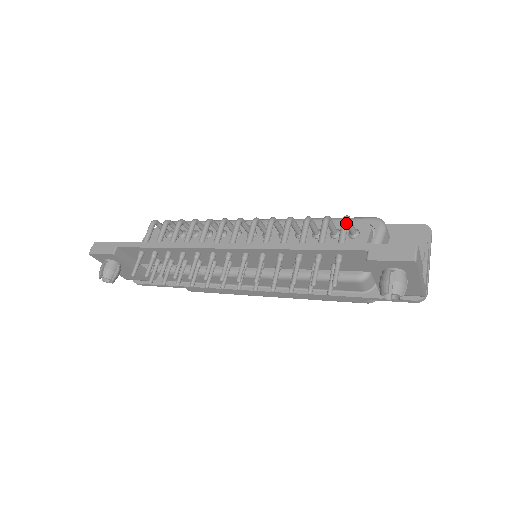
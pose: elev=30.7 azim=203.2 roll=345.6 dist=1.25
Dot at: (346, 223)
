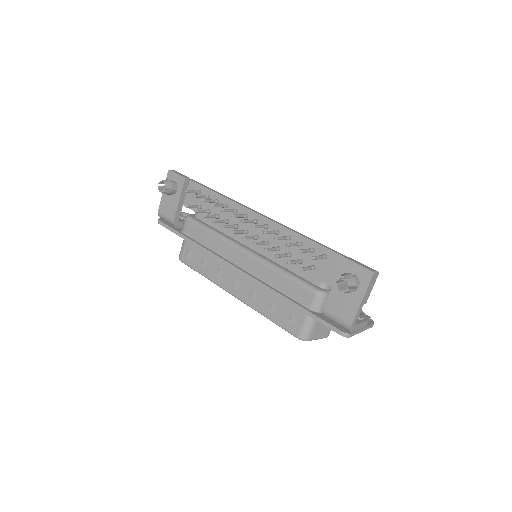
Dot at: occluded
